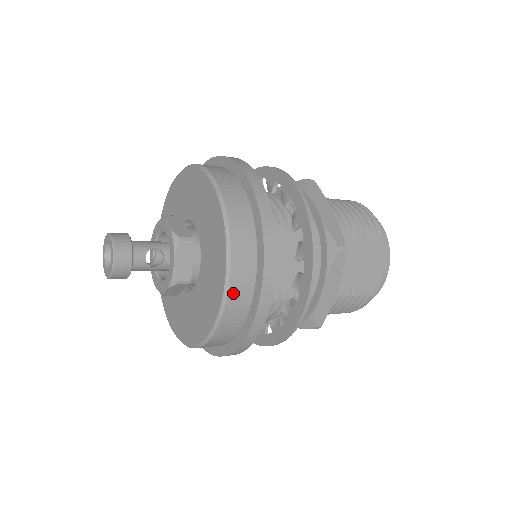
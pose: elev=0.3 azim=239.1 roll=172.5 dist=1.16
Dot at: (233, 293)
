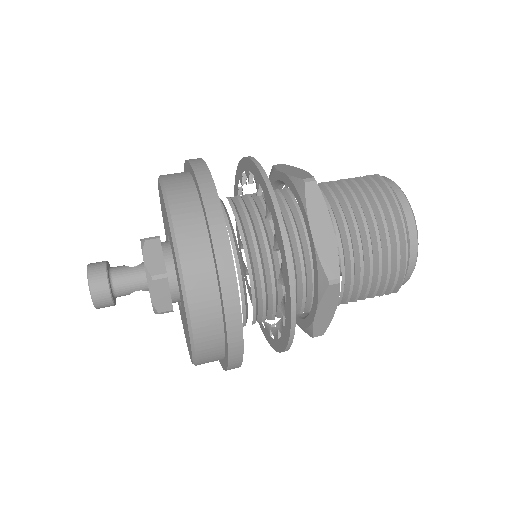
Dot at: occluded
